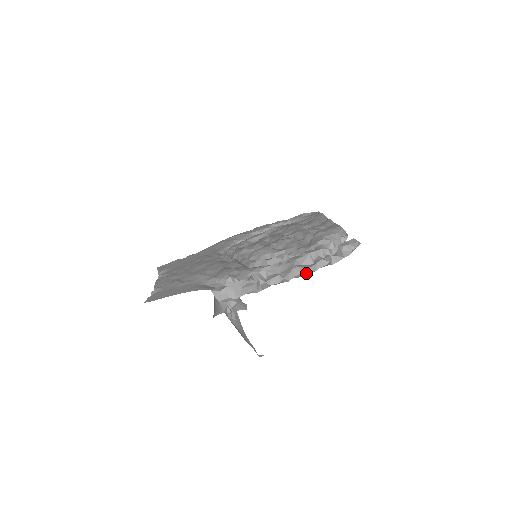
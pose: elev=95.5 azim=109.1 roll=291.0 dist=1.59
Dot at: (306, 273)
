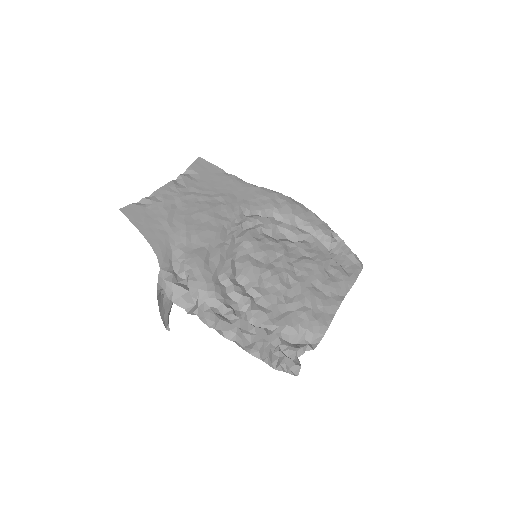
Dot at: (237, 343)
